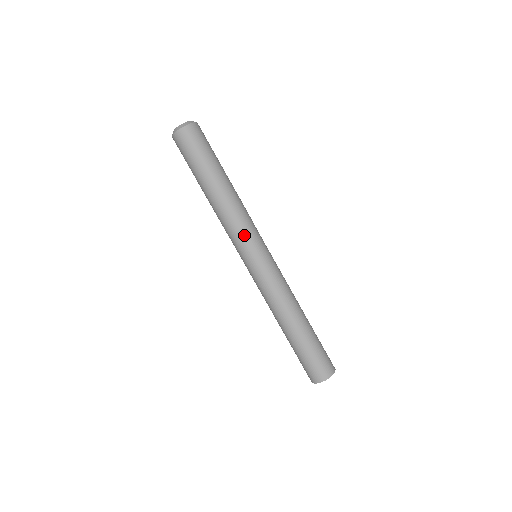
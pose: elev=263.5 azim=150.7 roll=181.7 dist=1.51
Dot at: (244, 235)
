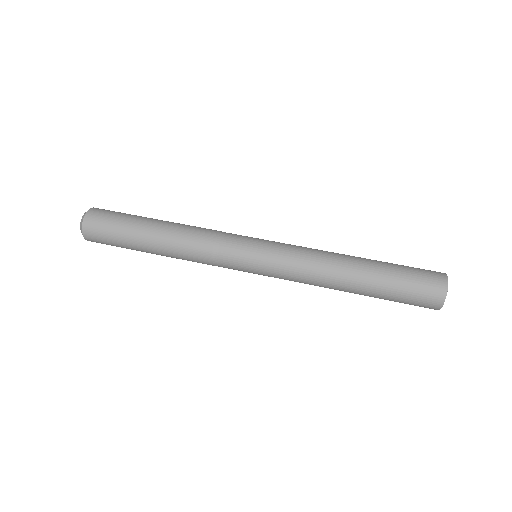
Dot at: (223, 244)
